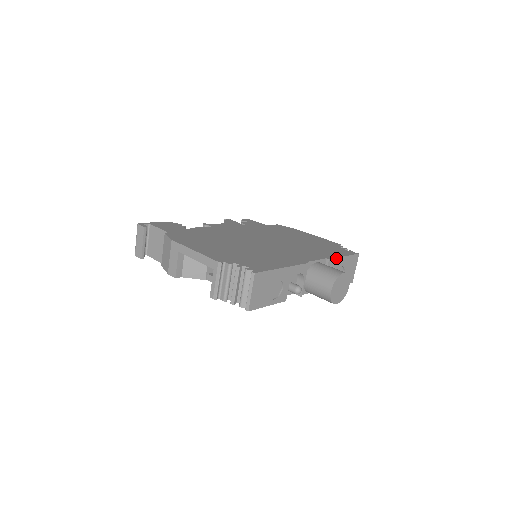
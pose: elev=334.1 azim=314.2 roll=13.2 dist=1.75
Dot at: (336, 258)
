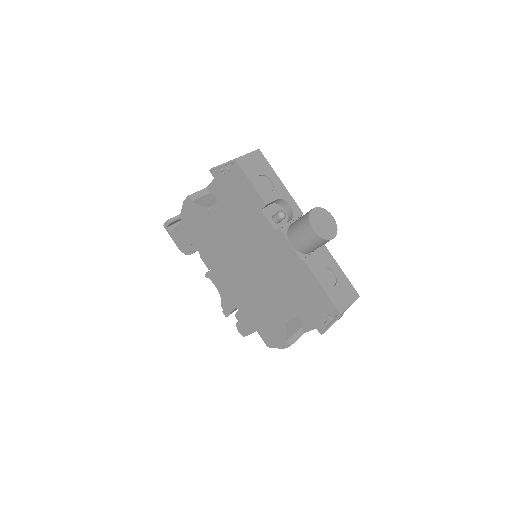
Dot at: (332, 256)
